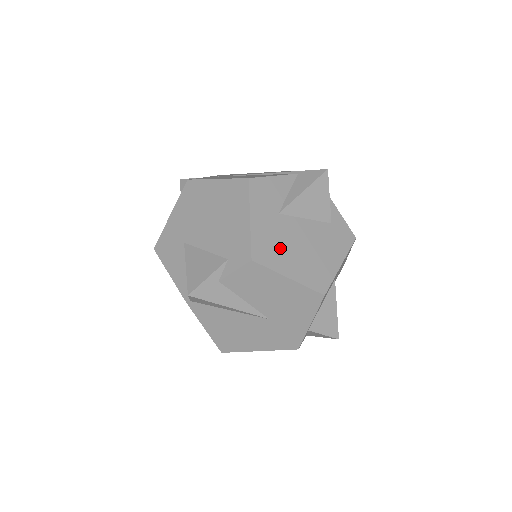
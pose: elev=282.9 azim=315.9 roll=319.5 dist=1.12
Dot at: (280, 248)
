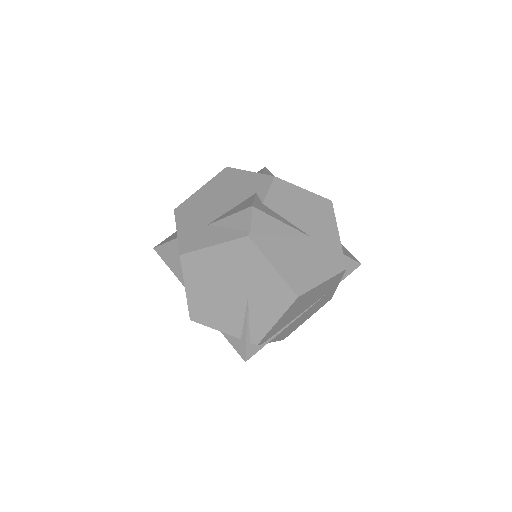
Dot at: occluded
